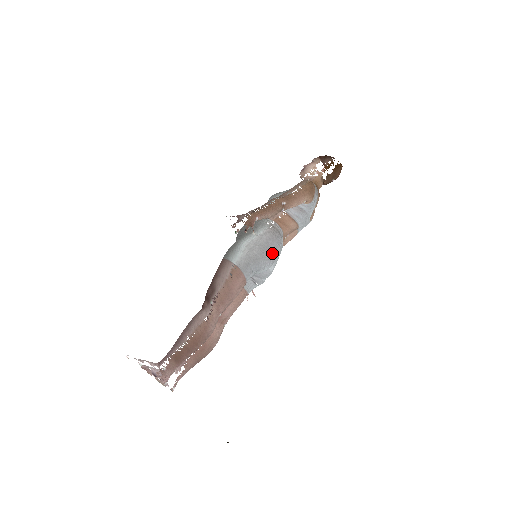
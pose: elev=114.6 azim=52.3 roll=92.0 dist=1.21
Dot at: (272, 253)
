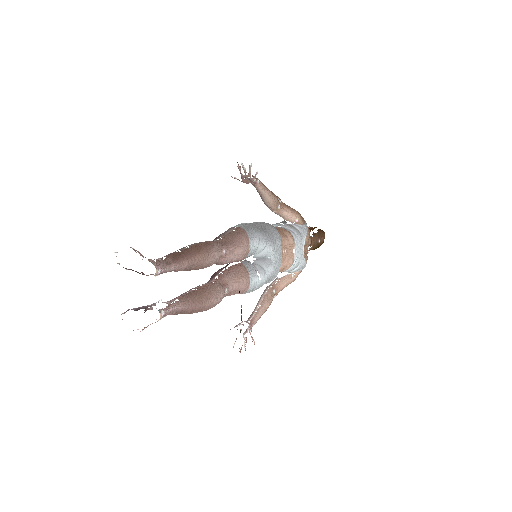
Dot at: (273, 236)
